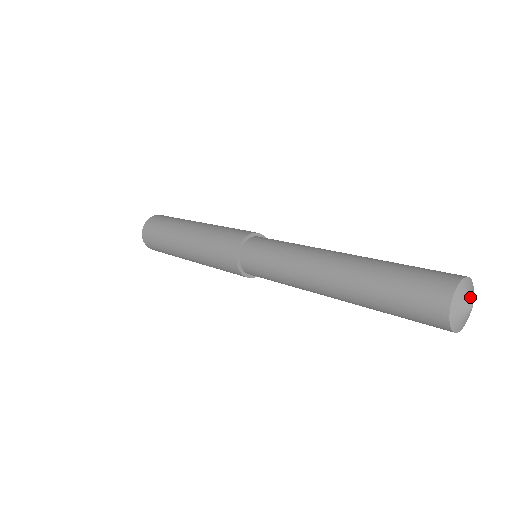
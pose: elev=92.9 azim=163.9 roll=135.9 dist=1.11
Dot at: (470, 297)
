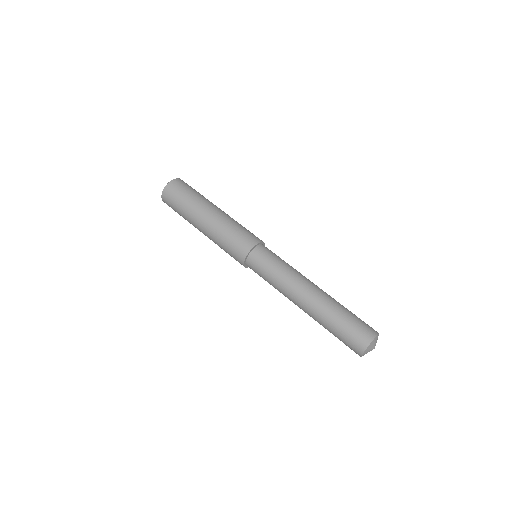
Dot at: occluded
